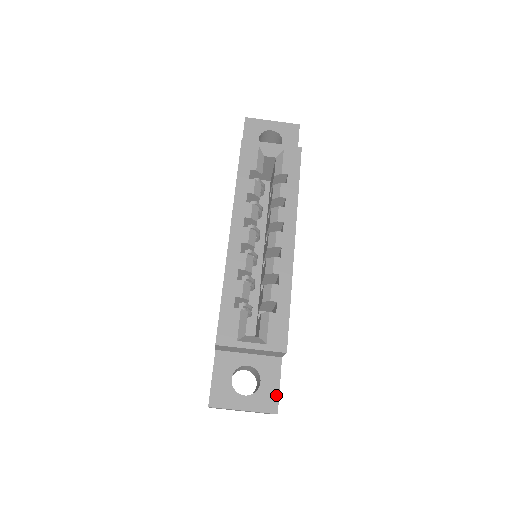
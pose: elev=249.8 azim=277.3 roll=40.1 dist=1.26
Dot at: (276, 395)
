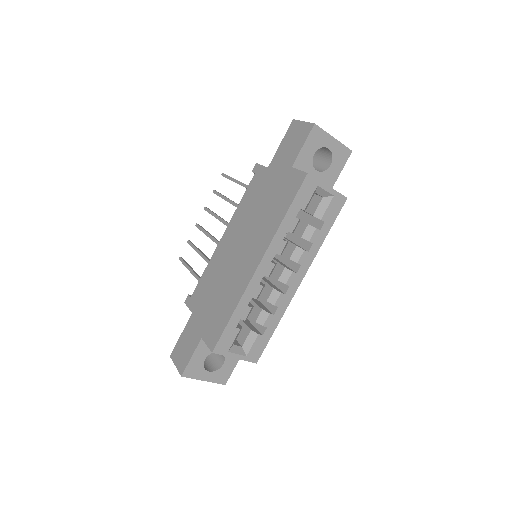
Dot at: (230, 373)
